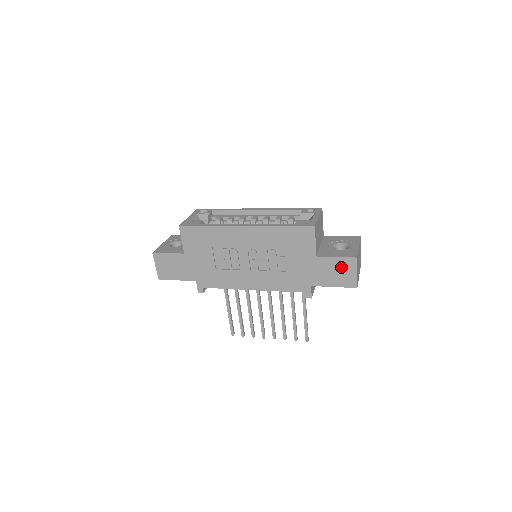
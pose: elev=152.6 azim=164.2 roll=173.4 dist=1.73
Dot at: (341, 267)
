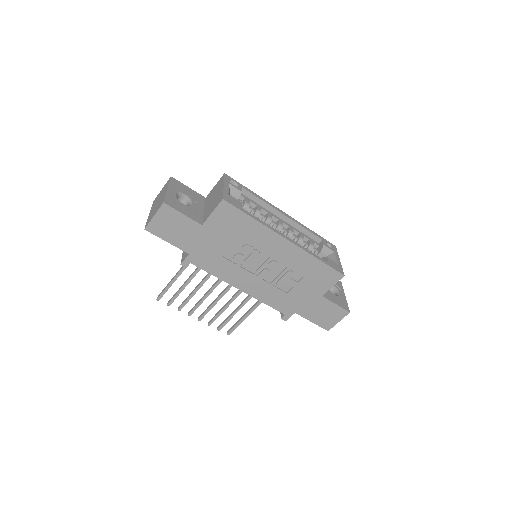
Dot at: (332, 312)
